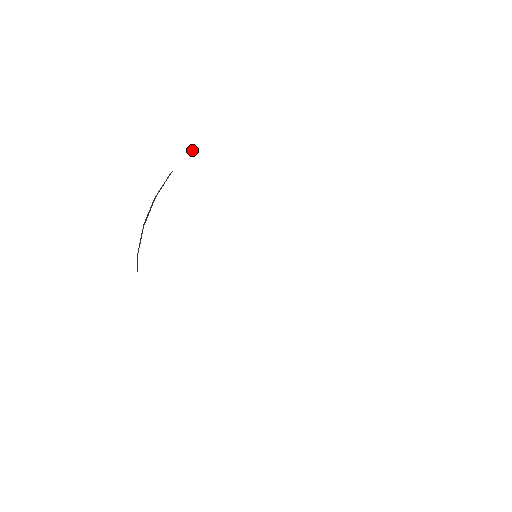
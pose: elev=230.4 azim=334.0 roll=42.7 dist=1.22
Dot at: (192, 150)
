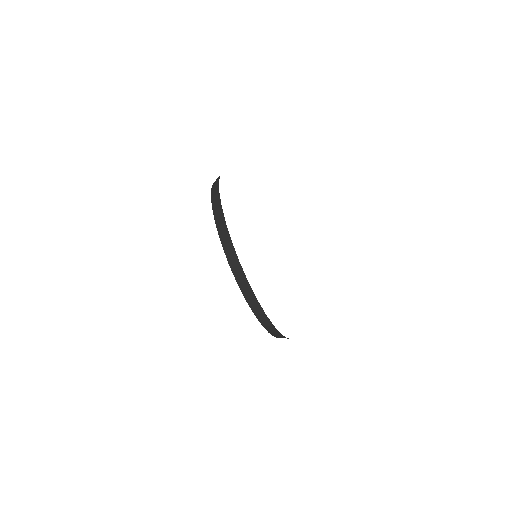
Dot at: occluded
